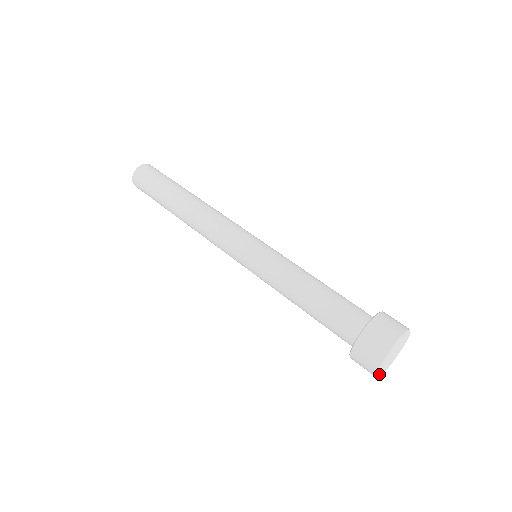
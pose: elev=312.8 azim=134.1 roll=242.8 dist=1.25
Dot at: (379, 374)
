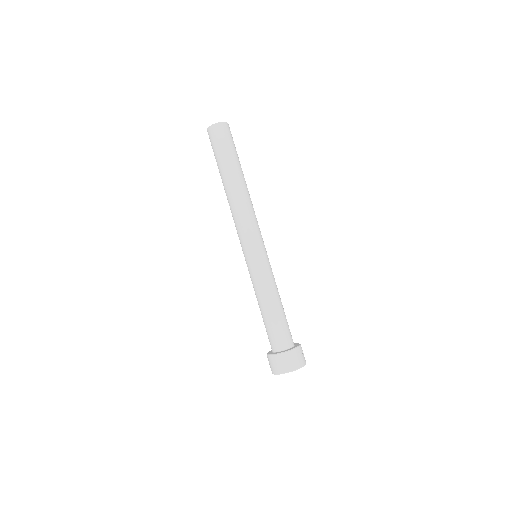
Dot at: occluded
